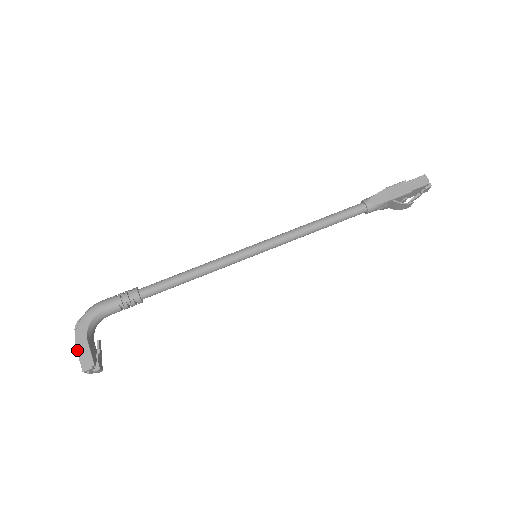
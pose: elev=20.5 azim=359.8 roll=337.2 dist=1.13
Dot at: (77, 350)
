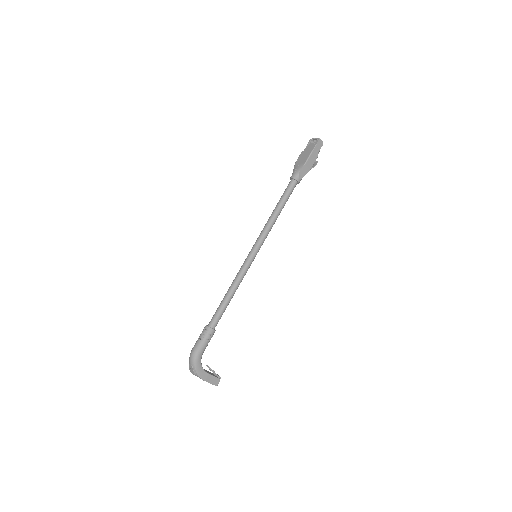
Dot at: occluded
